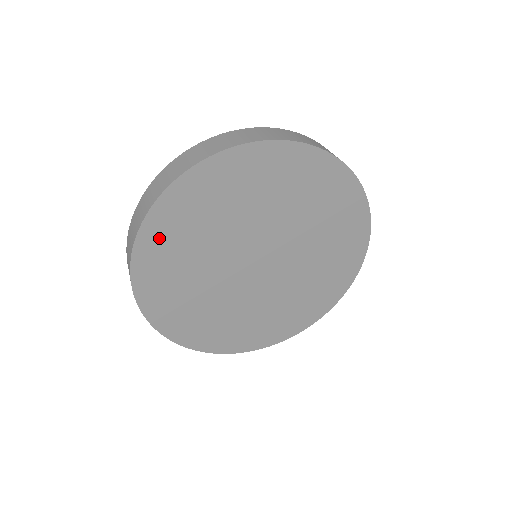
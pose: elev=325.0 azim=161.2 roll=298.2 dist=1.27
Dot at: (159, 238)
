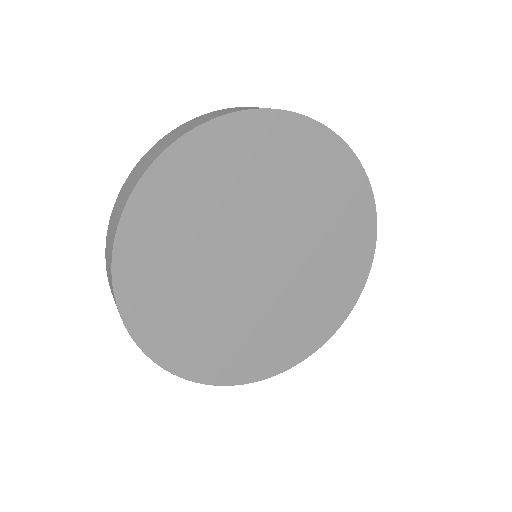
Dot at: (176, 177)
